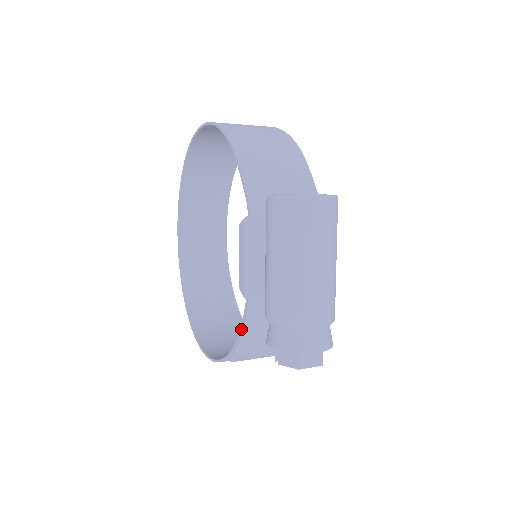
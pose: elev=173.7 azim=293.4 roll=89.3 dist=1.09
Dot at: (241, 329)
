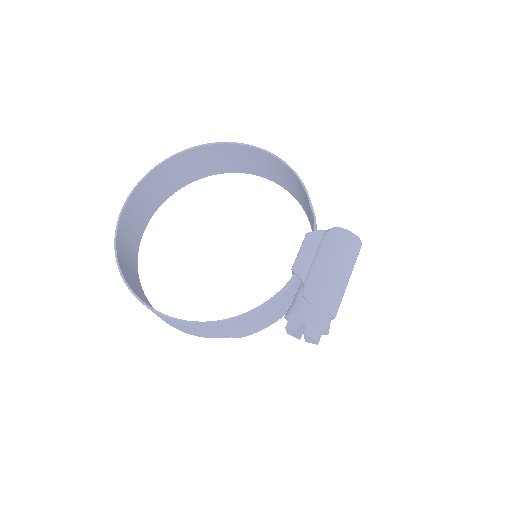
Dot at: (270, 301)
